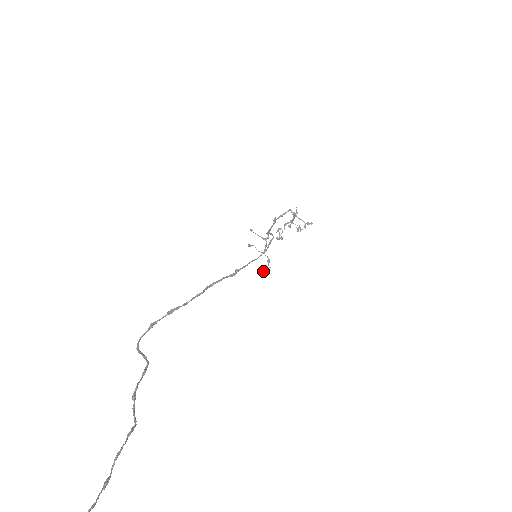
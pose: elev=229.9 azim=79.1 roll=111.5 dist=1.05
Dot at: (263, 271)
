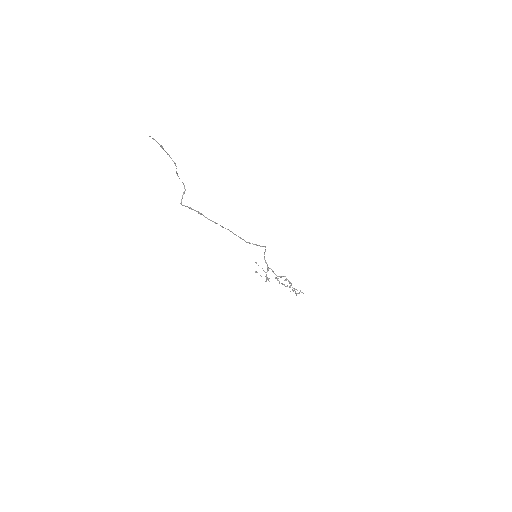
Dot at: (265, 281)
